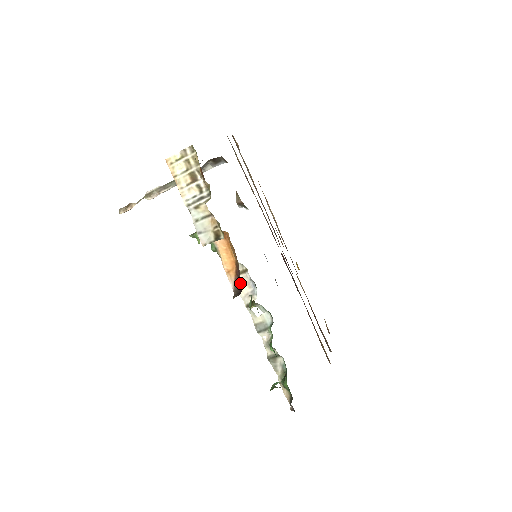
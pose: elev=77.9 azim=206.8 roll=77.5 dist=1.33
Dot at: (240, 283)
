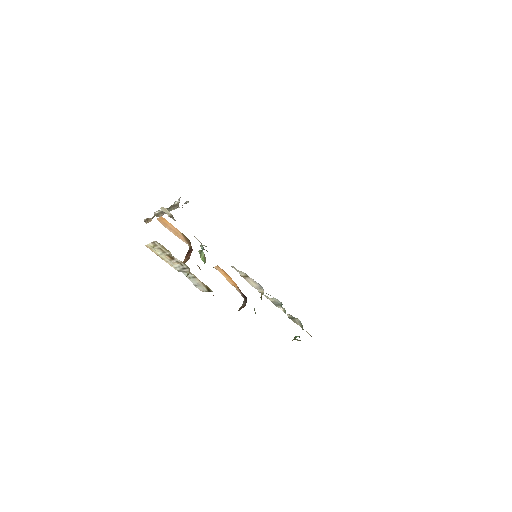
Dot at: (244, 295)
